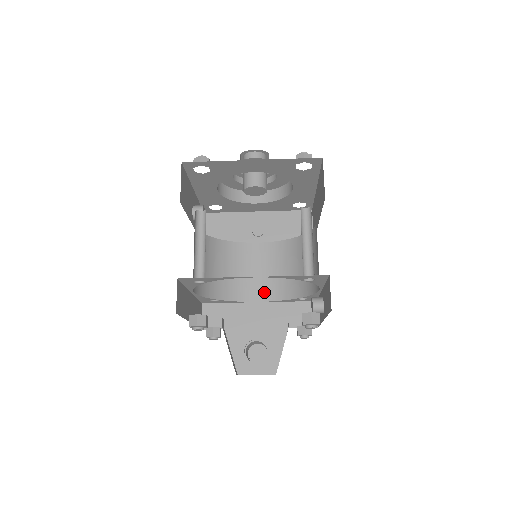
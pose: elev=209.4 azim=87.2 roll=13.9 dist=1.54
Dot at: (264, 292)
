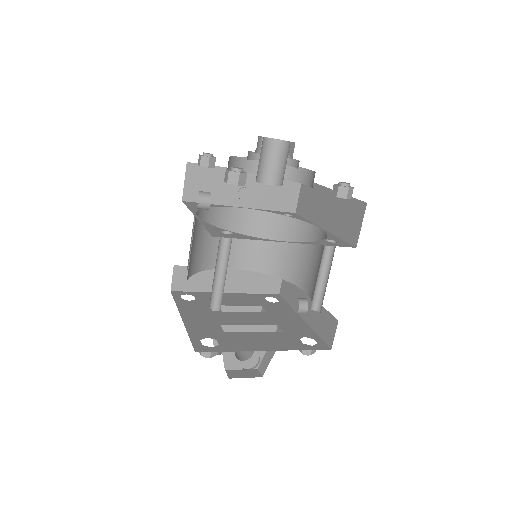
Dot at: (239, 260)
